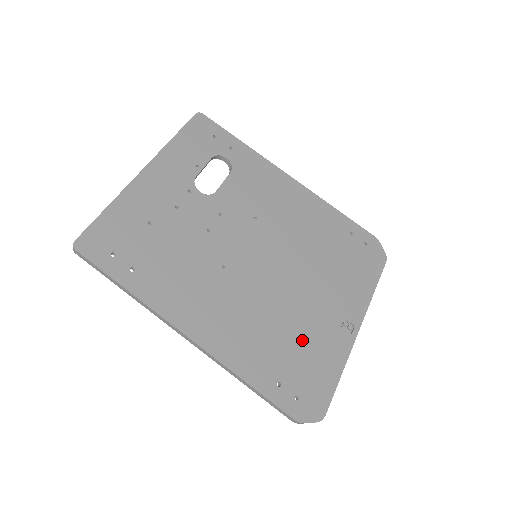
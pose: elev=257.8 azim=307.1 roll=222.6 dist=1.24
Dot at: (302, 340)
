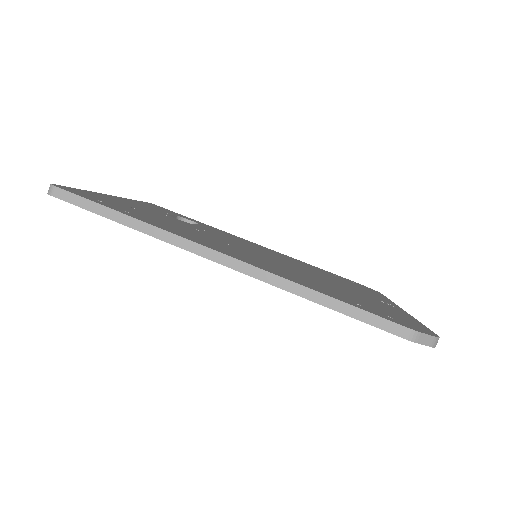
Dot at: (352, 295)
